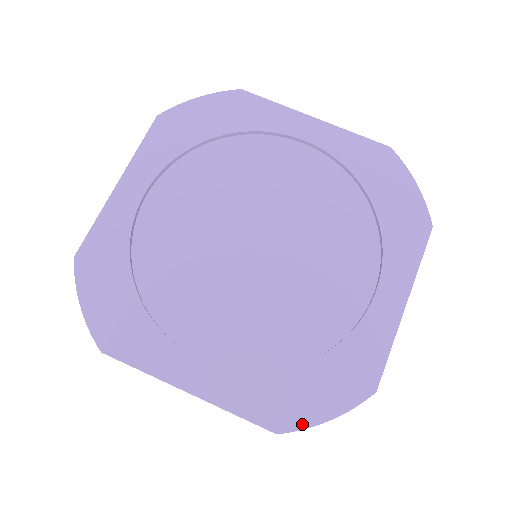
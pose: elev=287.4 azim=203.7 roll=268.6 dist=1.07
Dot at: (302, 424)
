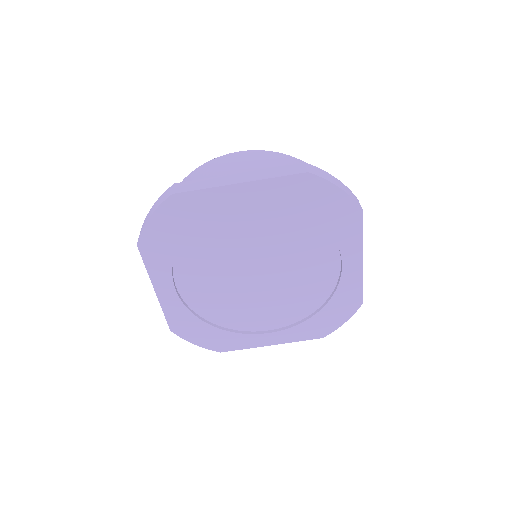
Dot at: (183, 337)
